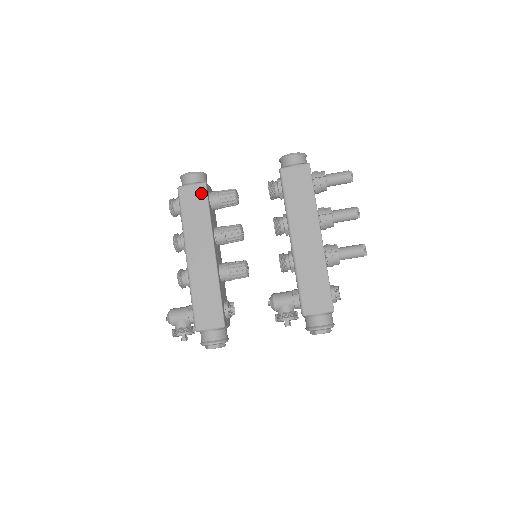
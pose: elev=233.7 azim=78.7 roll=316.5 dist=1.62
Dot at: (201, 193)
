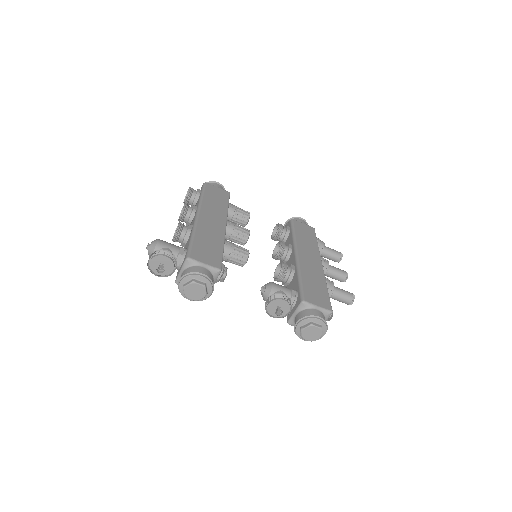
Dot at: (225, 194)
